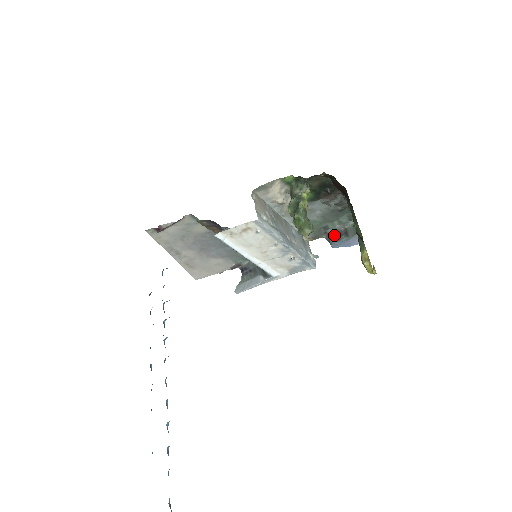
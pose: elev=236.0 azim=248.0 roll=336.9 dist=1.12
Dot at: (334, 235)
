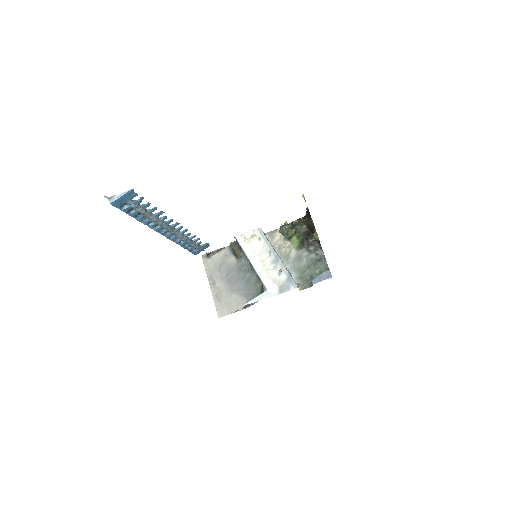
Dot at: occluded
